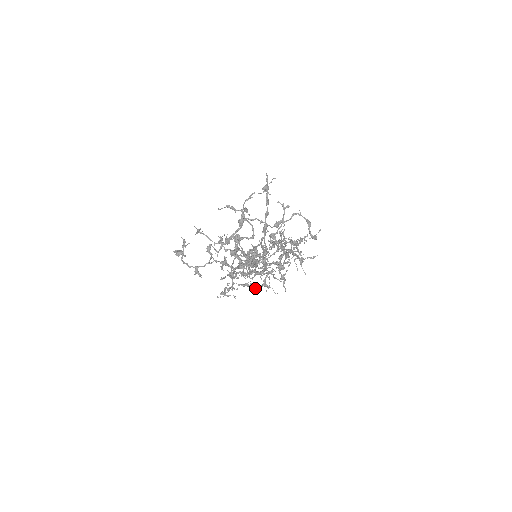
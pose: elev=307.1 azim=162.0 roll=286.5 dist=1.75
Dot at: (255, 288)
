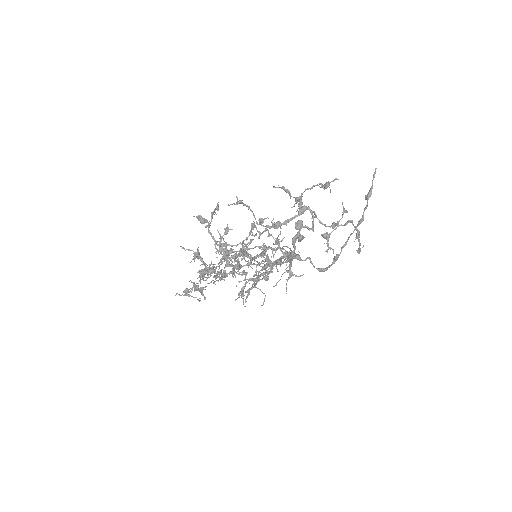
Dot at: (204, 296)
